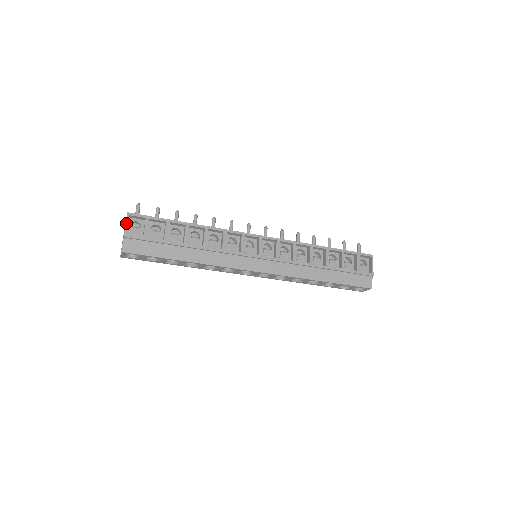
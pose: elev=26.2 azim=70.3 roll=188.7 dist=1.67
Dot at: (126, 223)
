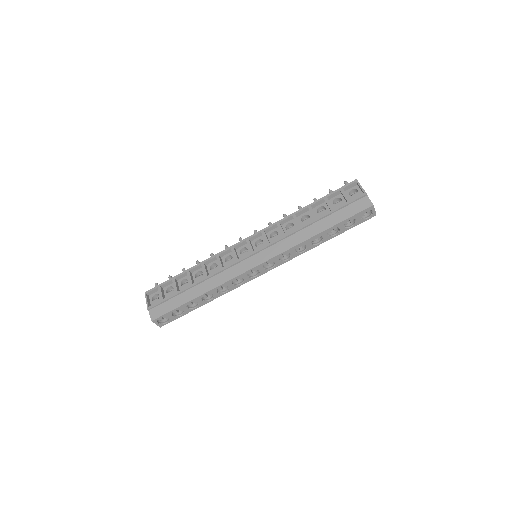
Dot at: (146, 300)
